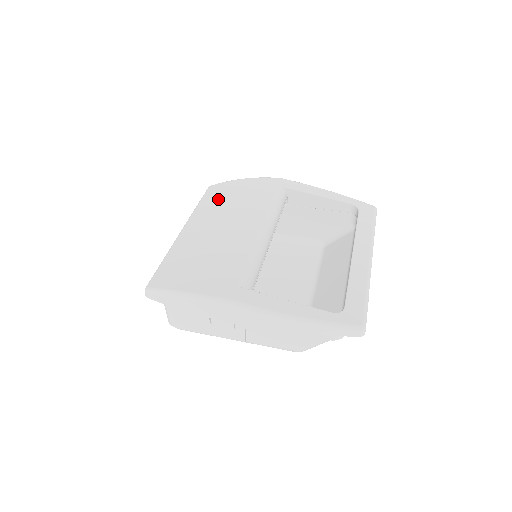
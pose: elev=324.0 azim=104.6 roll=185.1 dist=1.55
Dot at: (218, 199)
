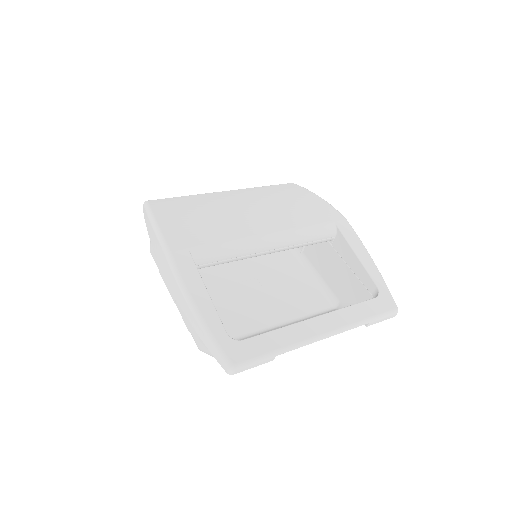
Dot at: (279, 193)
